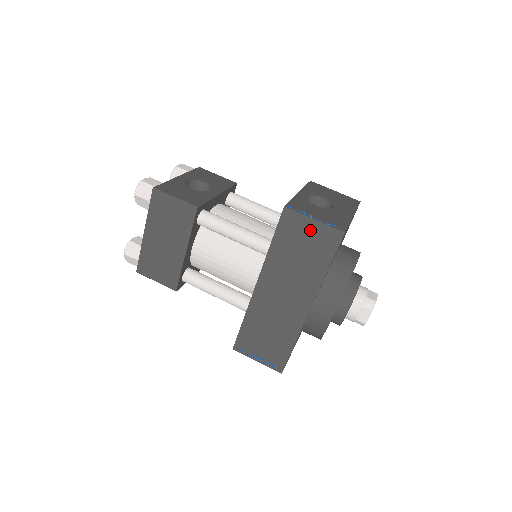
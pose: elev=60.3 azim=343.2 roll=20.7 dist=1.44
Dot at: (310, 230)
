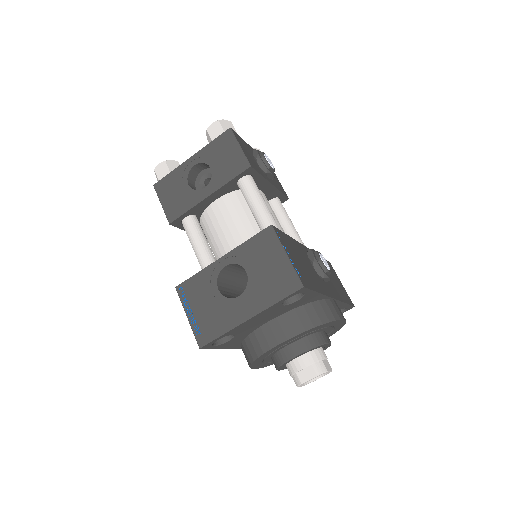
Dot at: occluded
